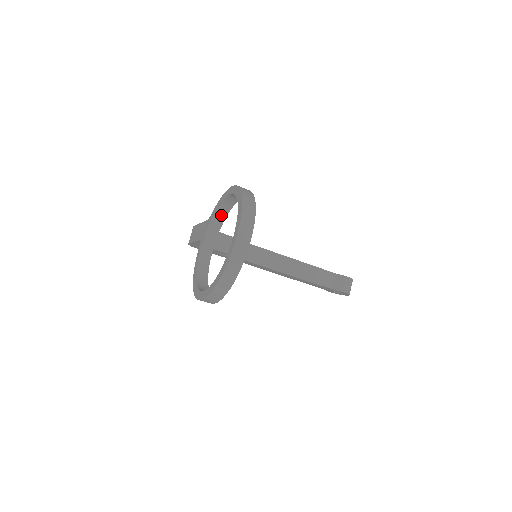
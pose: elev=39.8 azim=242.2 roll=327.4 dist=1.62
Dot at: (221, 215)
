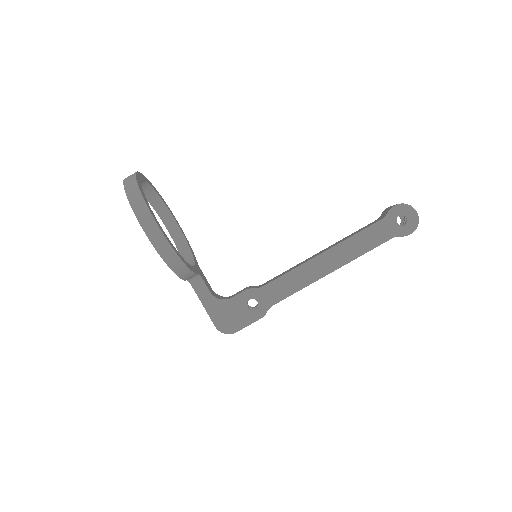
Dot at: (187, 255)
